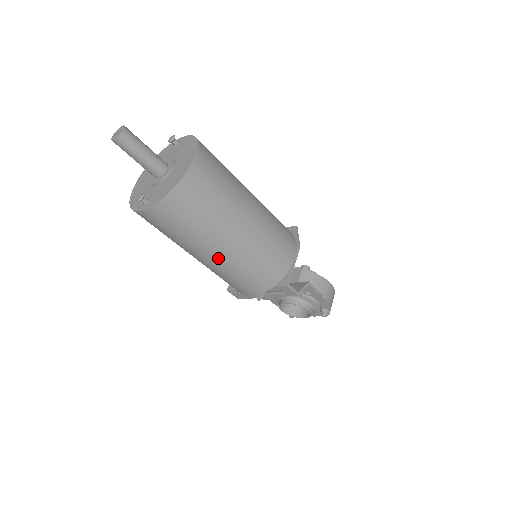
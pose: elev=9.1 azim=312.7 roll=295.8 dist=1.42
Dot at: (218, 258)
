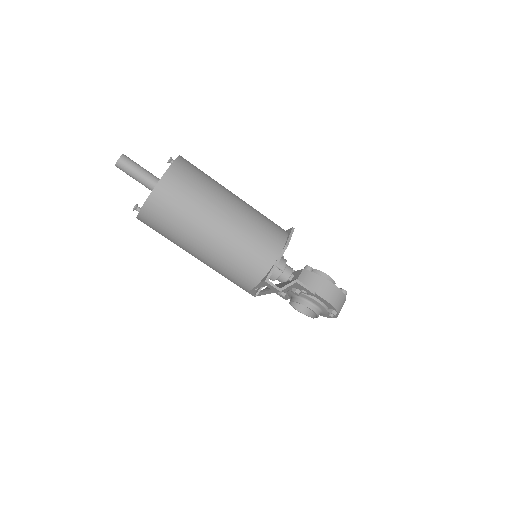
Dot at: (202, 255)
